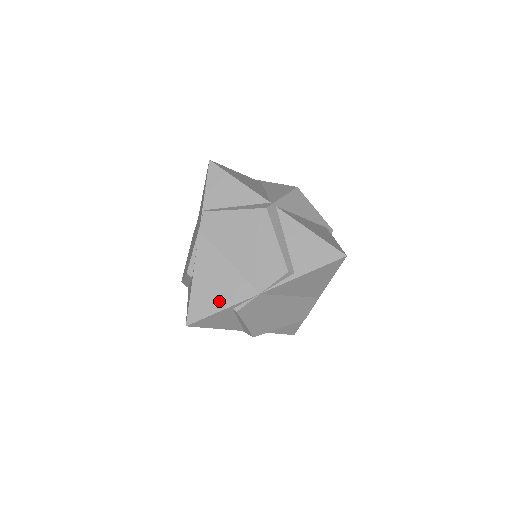
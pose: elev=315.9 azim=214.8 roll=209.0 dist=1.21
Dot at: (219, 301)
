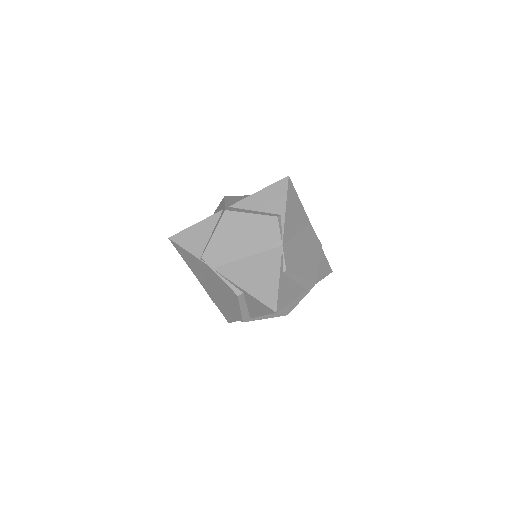
Dot at: (271, 278)
